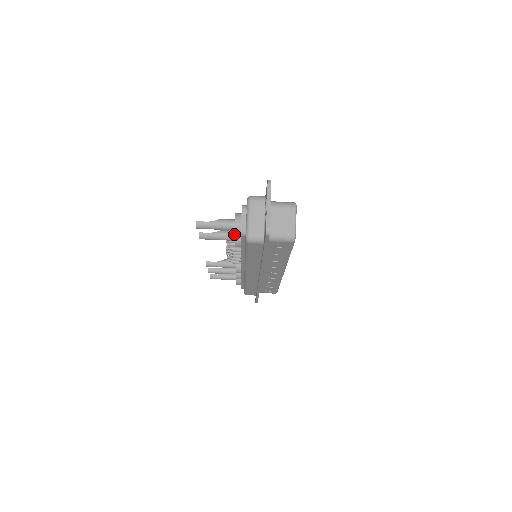
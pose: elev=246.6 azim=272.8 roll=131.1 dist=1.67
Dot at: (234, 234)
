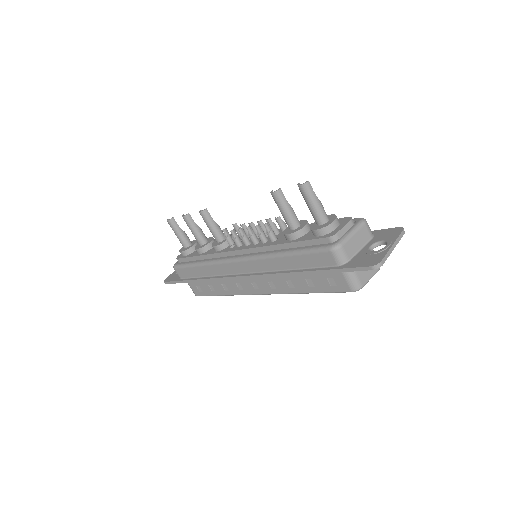
Dot at: (320, 228)
